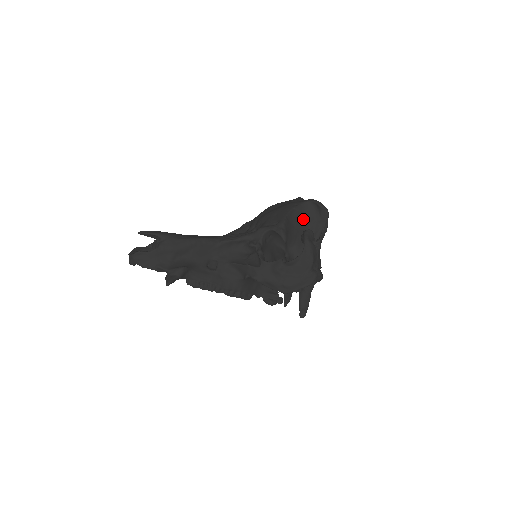
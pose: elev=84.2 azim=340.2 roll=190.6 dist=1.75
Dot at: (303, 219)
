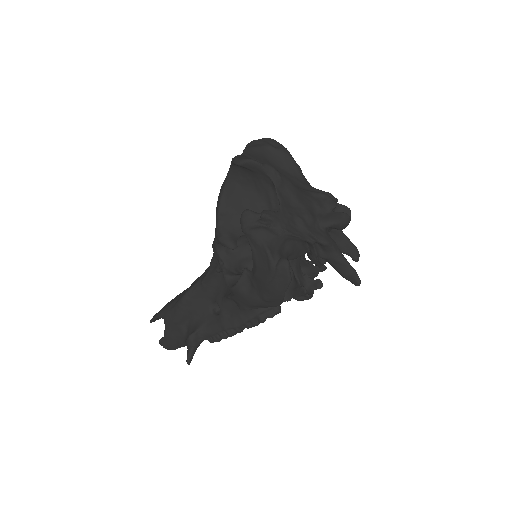
Dot at: (243, 192)
